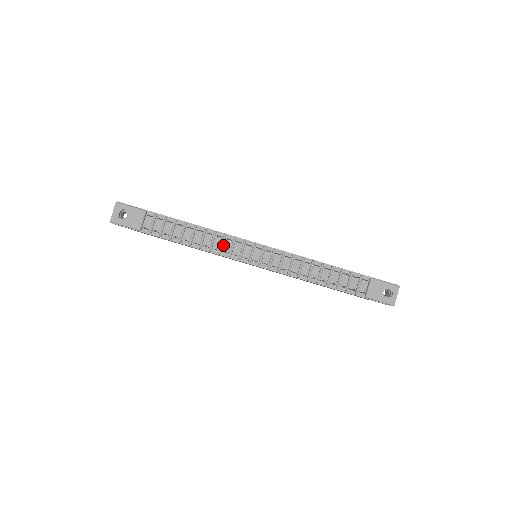
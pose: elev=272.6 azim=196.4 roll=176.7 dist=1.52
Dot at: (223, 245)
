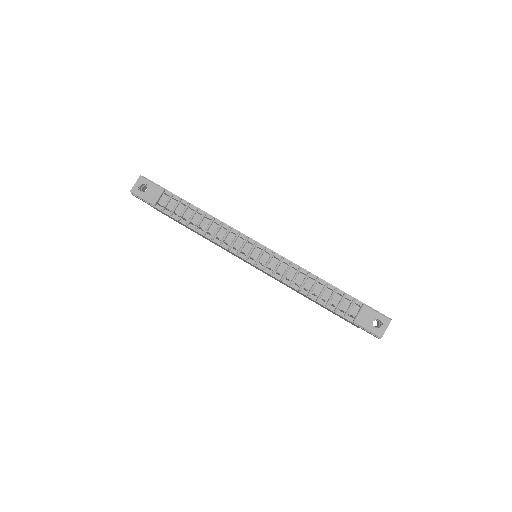
Dot at: (226, 237)
